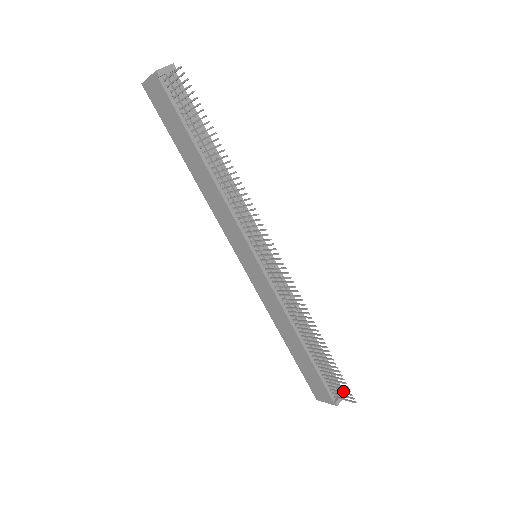
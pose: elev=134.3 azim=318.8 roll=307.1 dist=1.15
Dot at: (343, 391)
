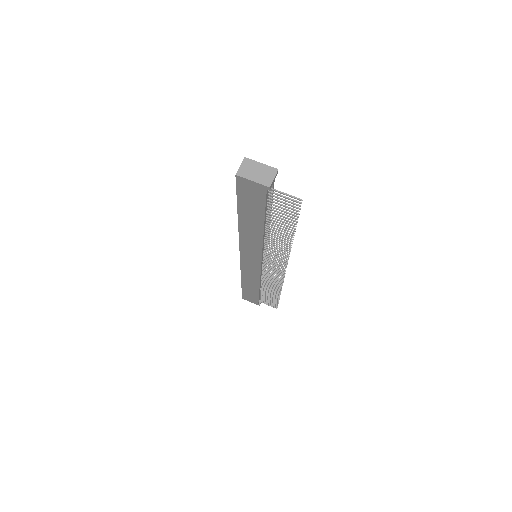
Dot at: occluded
